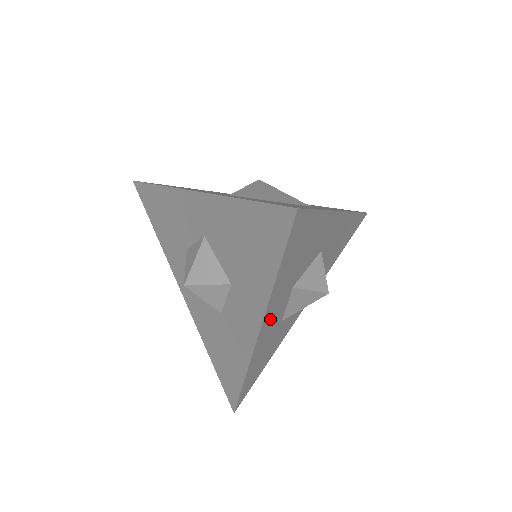
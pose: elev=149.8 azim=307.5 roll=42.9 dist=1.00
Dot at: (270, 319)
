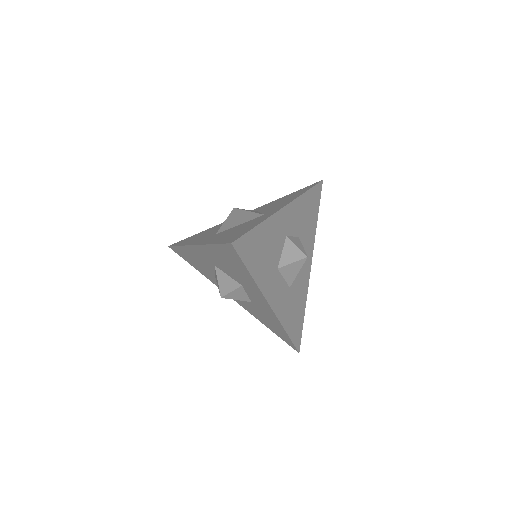
Dot at: (273, 294)
